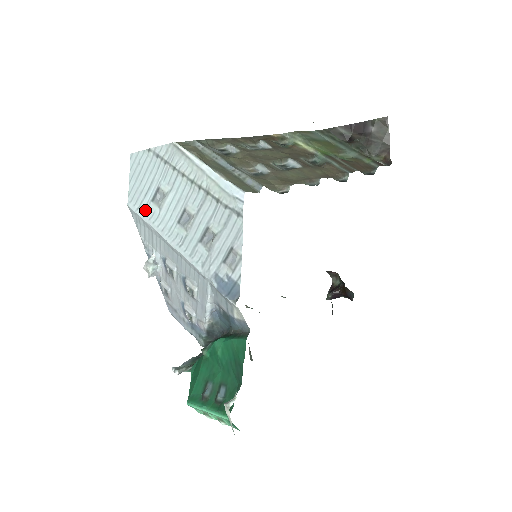
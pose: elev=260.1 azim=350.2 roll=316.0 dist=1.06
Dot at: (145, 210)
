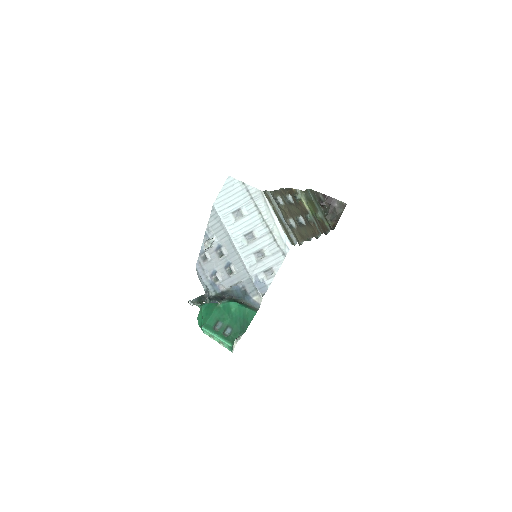
Dot at: (225, 215)
